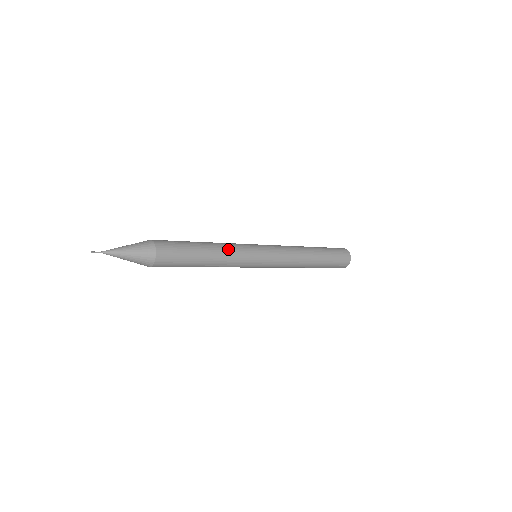
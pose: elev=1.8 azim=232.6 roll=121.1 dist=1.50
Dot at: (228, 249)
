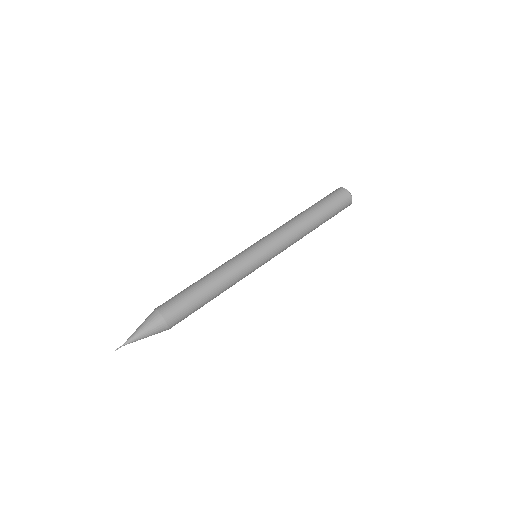
Dot at: (225, 273)
